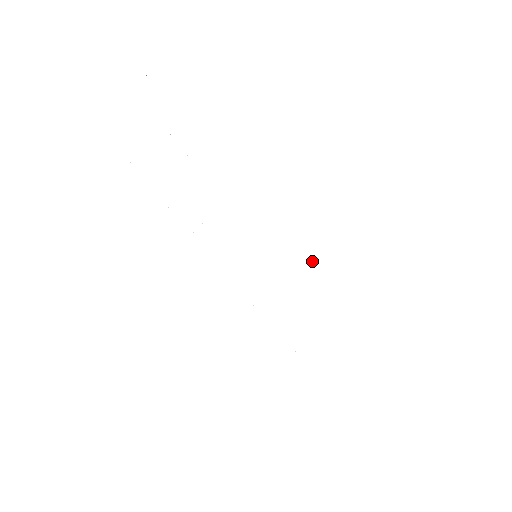
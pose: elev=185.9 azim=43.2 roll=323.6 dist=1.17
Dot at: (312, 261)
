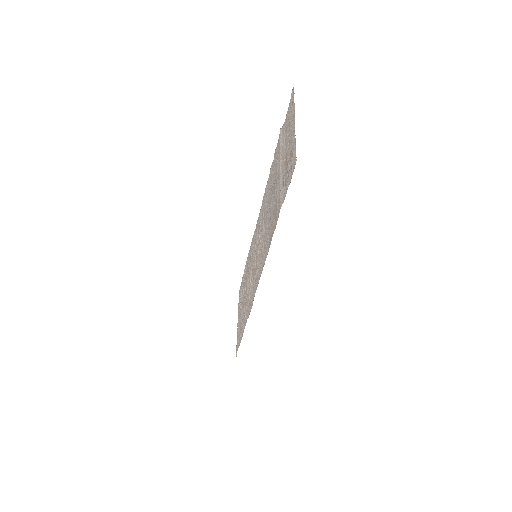
Dot at: (248, 253)
